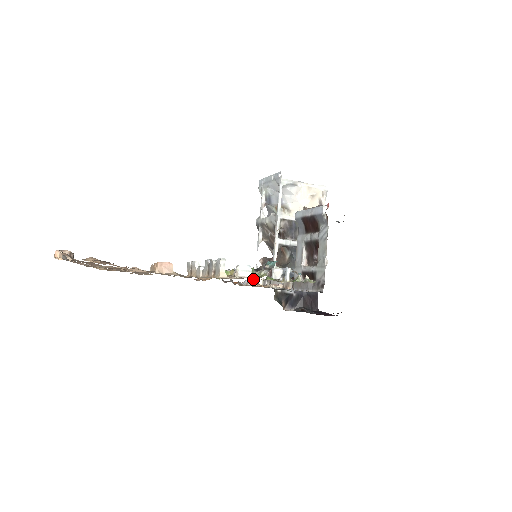
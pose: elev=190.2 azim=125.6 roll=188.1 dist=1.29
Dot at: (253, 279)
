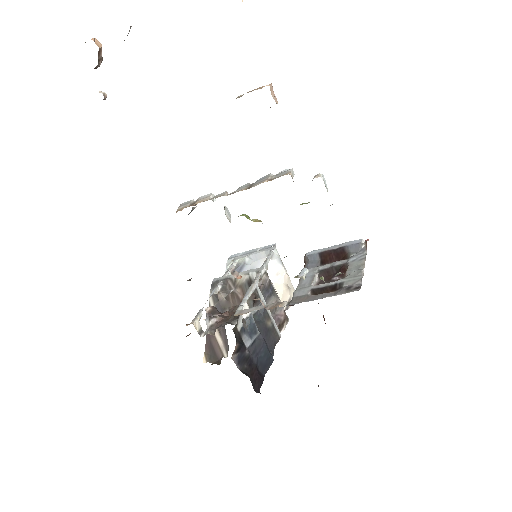
Dot at: (240, 275)
